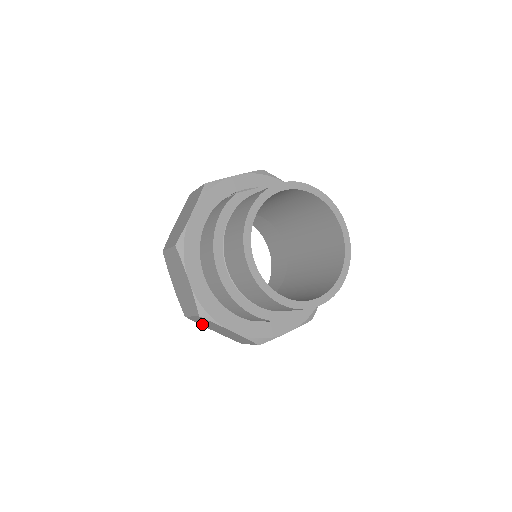
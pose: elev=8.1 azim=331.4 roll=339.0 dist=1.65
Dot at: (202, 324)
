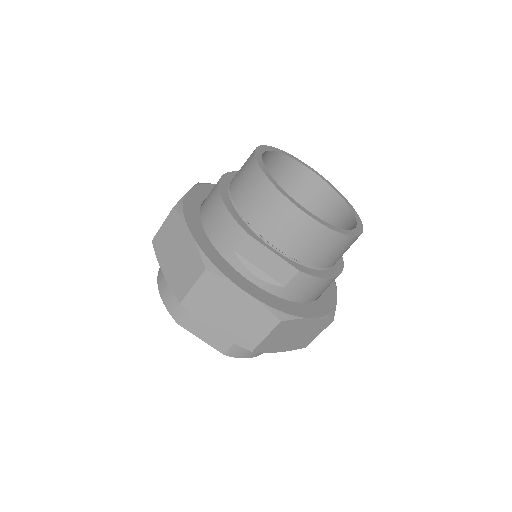
Dot at: (161, 254)
